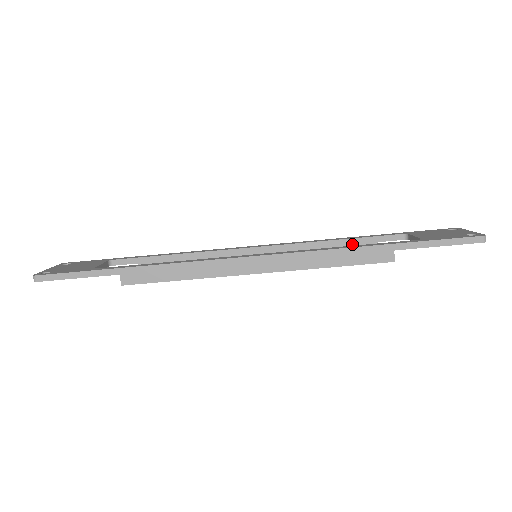
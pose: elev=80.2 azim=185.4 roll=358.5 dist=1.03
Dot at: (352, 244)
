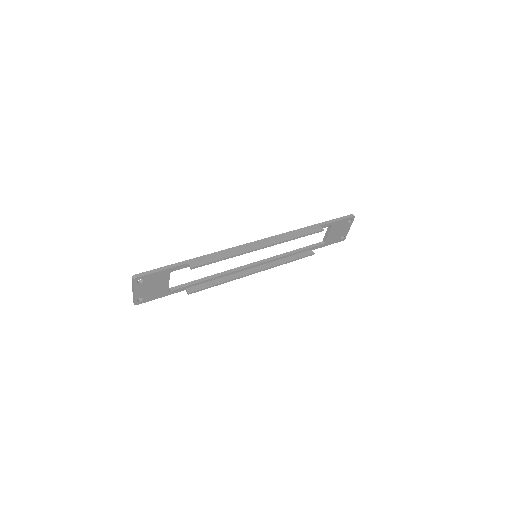
Dot at: (300, 253)
